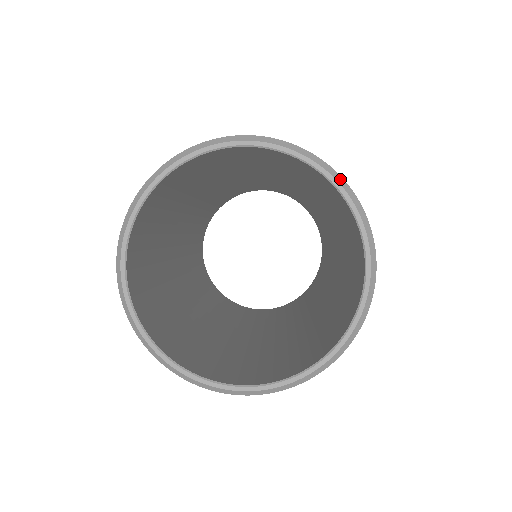
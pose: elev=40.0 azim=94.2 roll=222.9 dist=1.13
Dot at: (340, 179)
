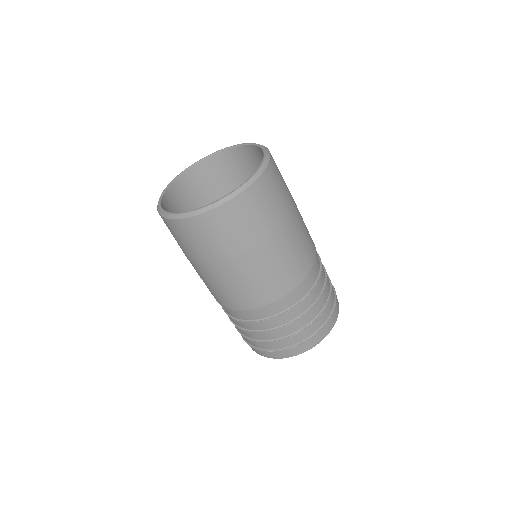
Dot at: occluded
